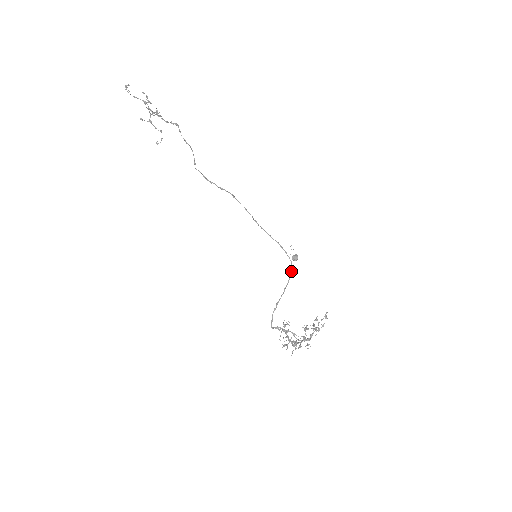
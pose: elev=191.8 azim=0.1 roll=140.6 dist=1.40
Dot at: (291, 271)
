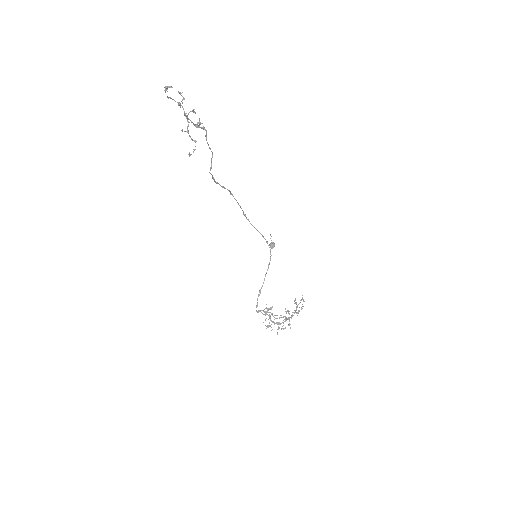
Dot at: occluded
